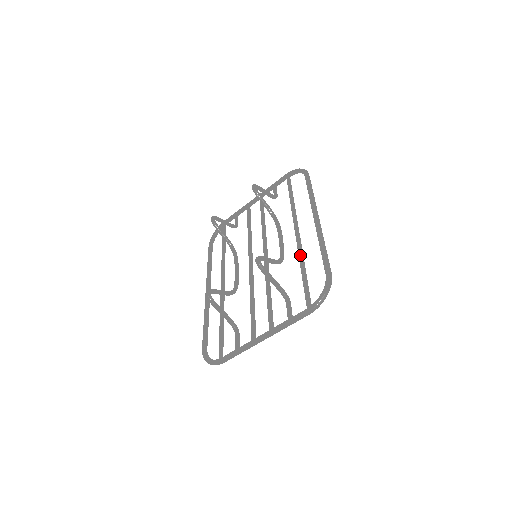
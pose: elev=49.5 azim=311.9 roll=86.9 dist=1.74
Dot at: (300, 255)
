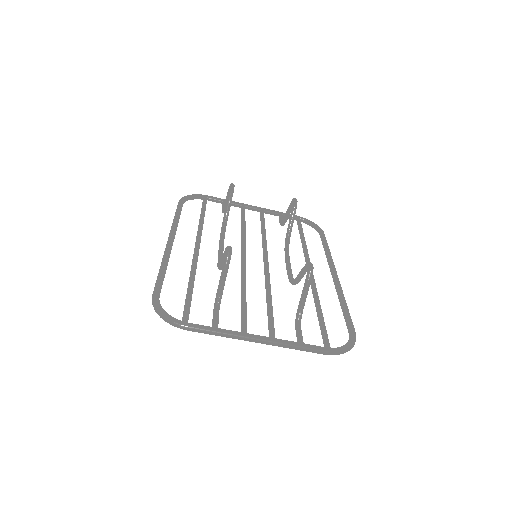
Dot at: (317, 293)
